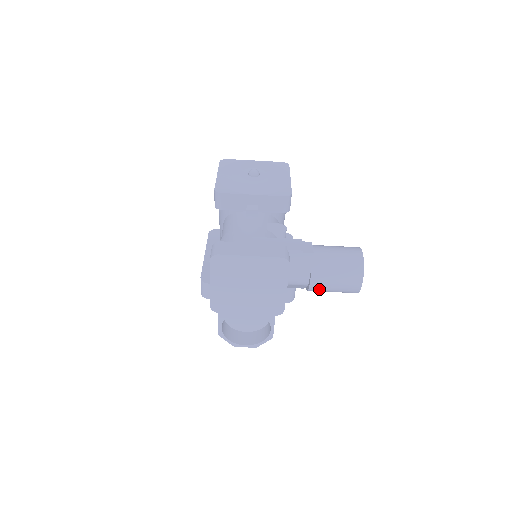
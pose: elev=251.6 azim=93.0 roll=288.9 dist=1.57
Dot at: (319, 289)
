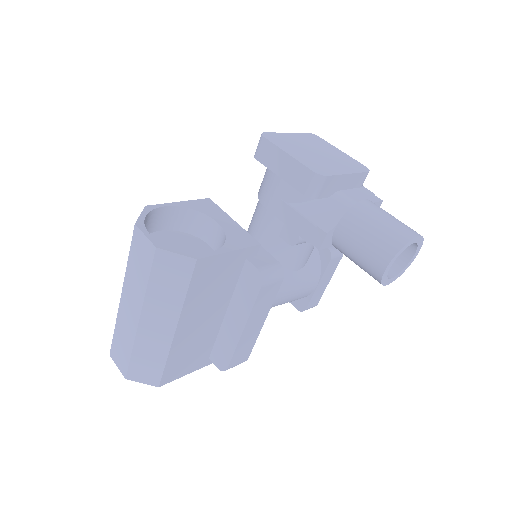
Dot at: (367, 211)
